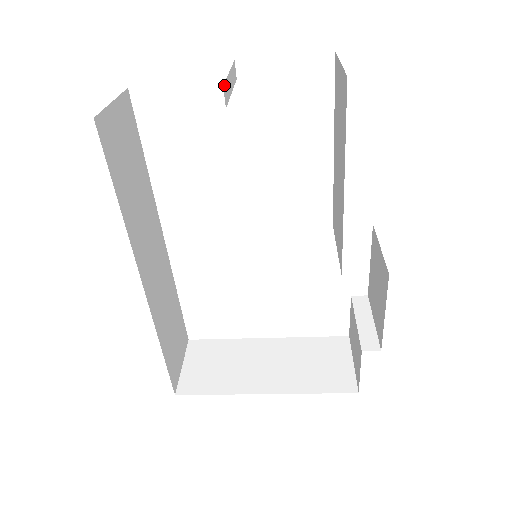
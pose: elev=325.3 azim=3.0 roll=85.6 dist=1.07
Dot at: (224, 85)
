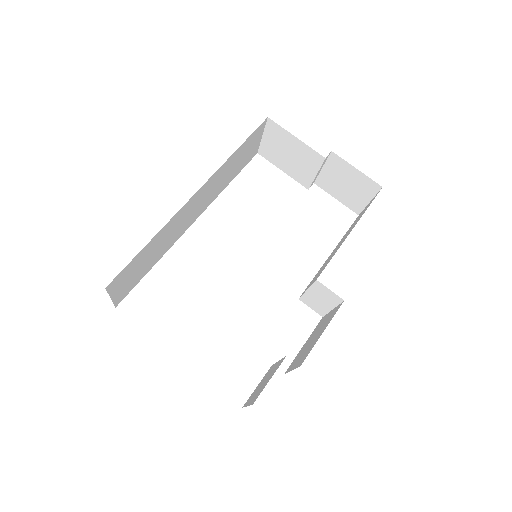
Dot at: (329, 154)
